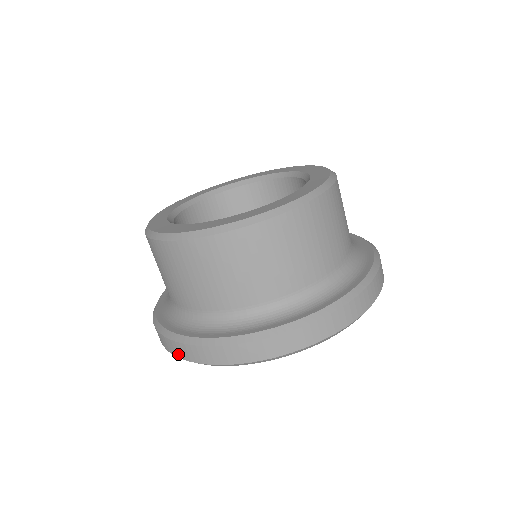
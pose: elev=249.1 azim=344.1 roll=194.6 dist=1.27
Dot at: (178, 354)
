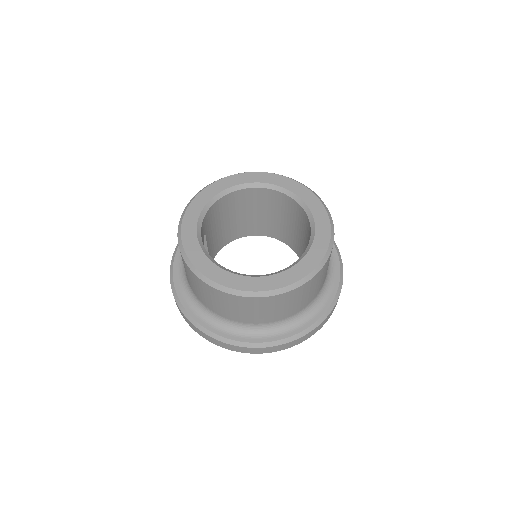
Dot at: occluded
